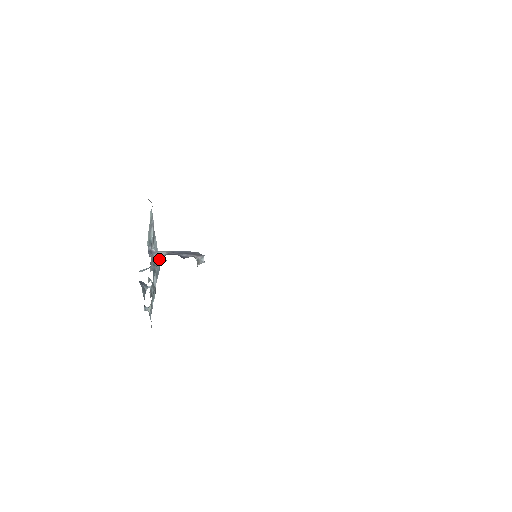
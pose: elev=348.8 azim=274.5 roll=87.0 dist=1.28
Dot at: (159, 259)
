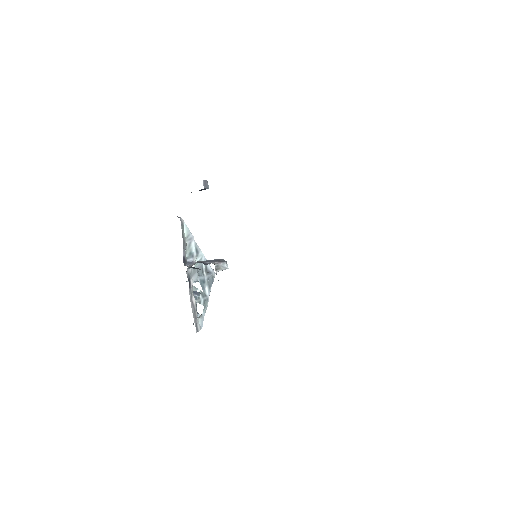
Dot at: occluded
